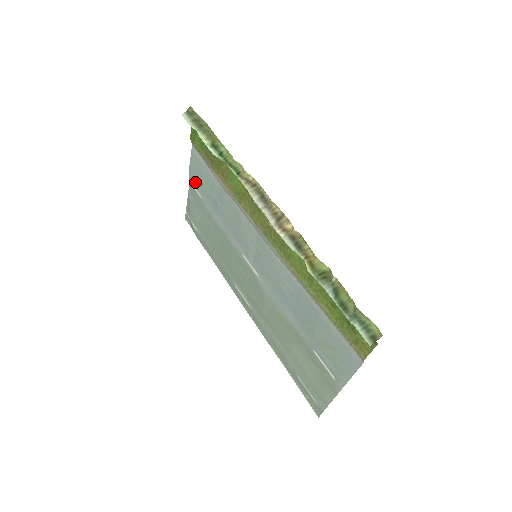
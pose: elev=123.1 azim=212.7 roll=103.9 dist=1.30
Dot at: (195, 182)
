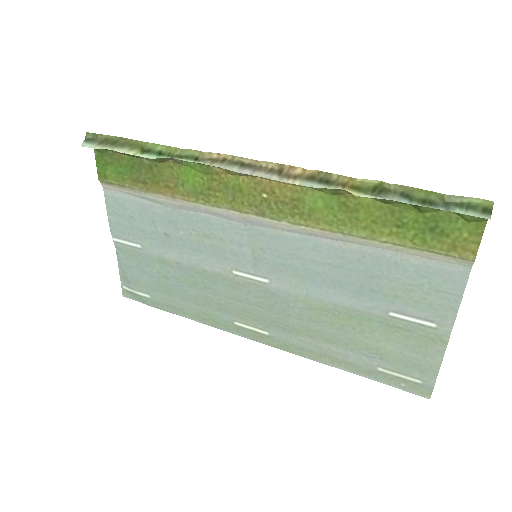
Dot at: (124, 233)
